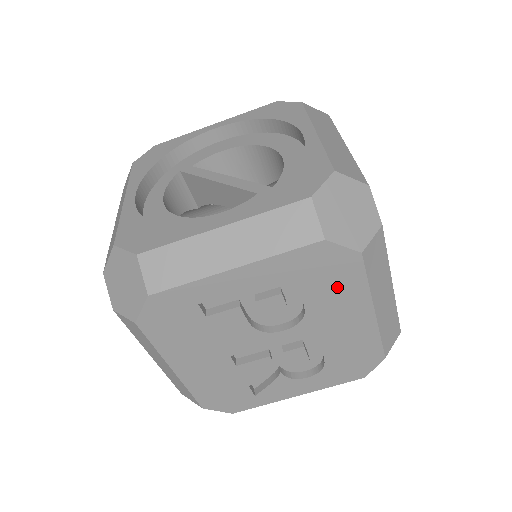
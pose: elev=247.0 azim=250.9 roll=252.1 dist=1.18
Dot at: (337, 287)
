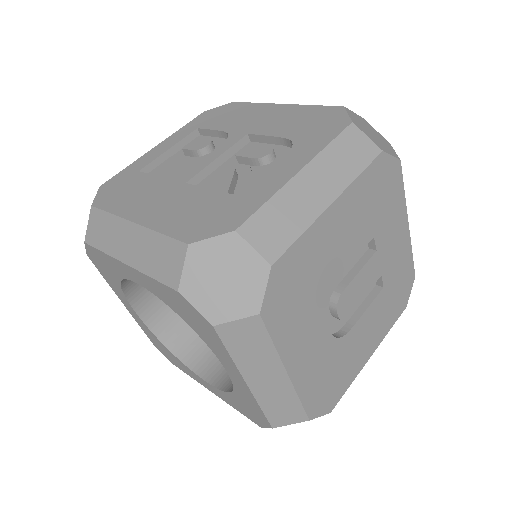
Dot at: (235, 115)
